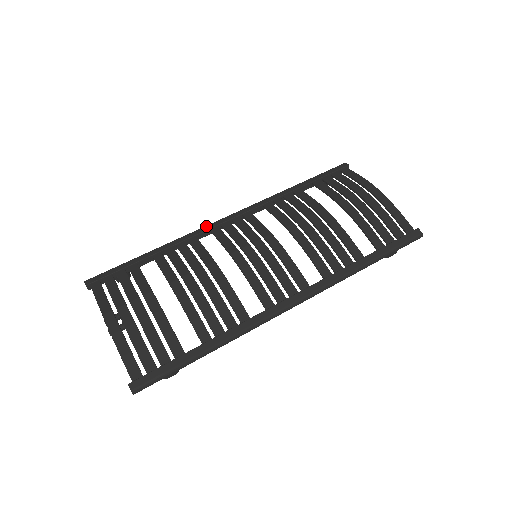
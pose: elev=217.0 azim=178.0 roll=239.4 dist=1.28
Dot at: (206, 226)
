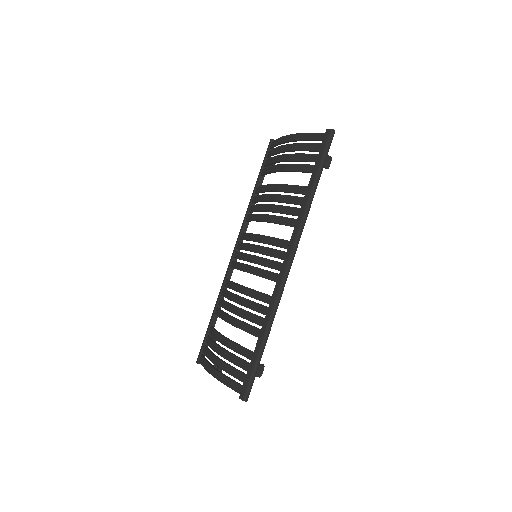
Dot at: occluded
